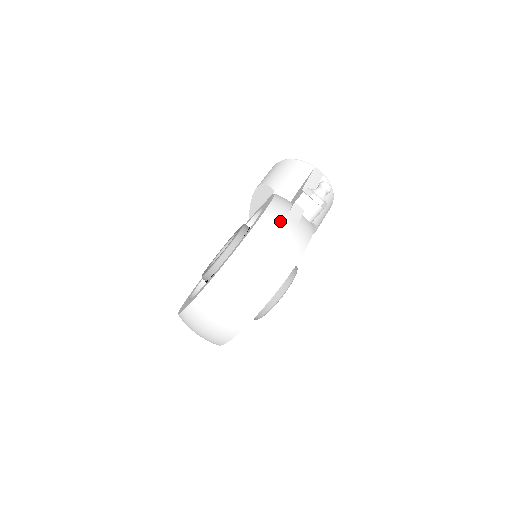
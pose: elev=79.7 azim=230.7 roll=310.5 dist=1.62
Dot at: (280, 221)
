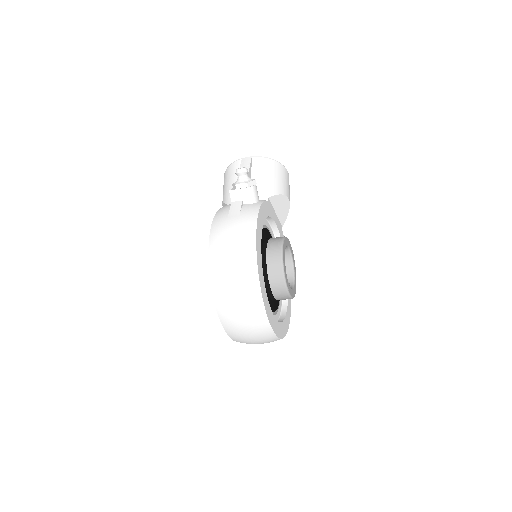
Dot at: (223, 227)
